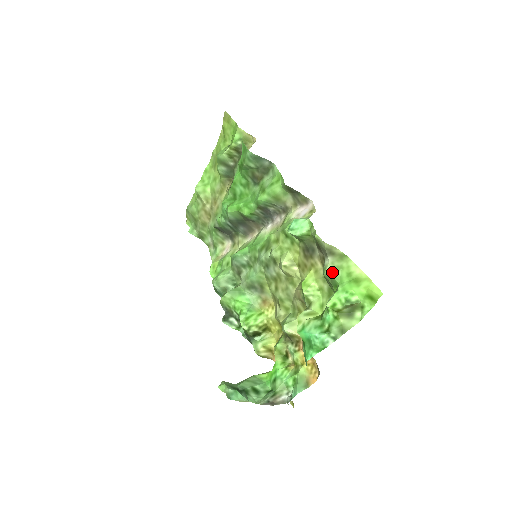
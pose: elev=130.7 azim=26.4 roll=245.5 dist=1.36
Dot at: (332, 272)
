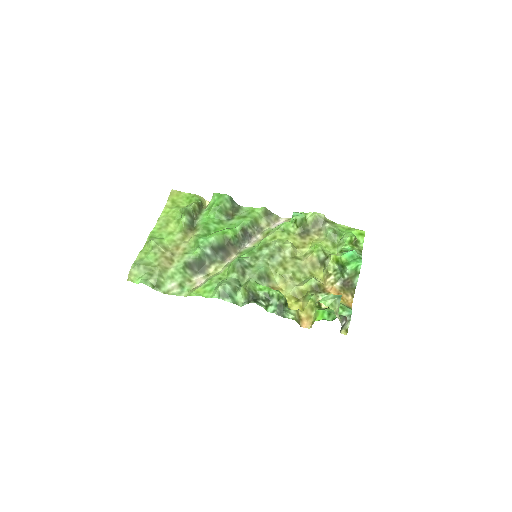
Dot at: (335, 227)
